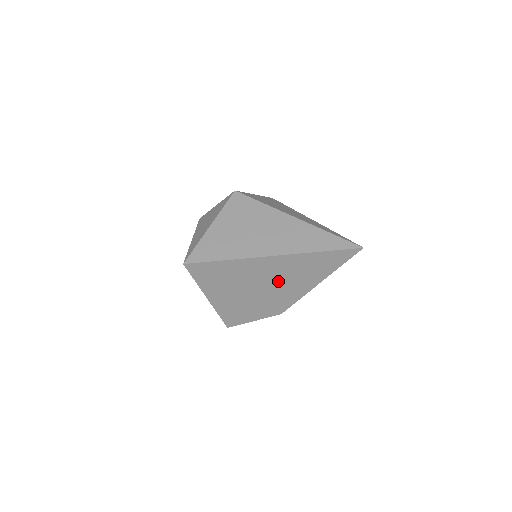
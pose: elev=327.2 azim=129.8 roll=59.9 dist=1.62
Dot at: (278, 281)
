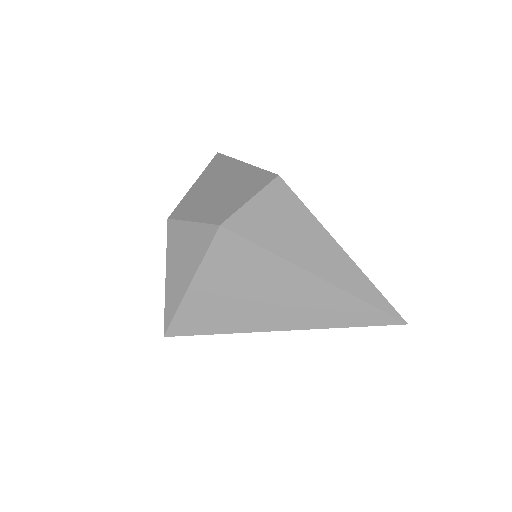
Dot at: occluded
